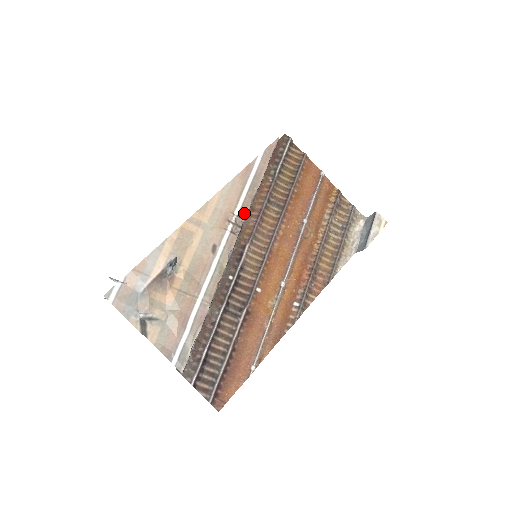
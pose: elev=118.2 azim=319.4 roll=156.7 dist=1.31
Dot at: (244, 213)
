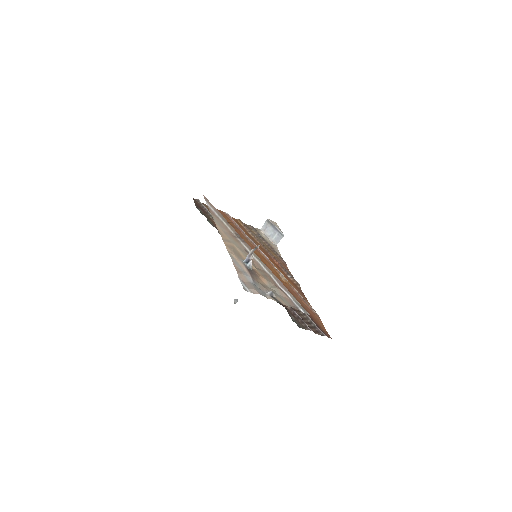
Dot at: (235, 231)
